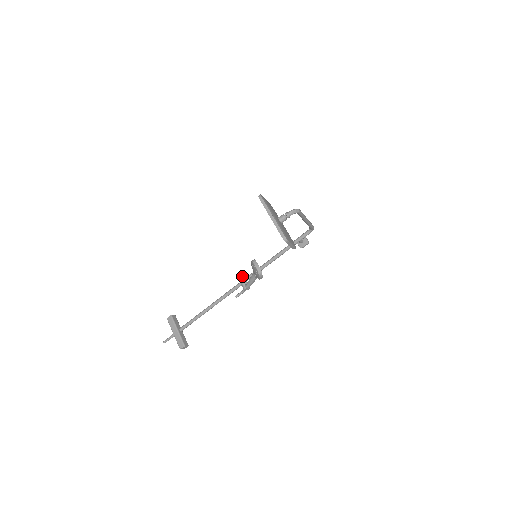
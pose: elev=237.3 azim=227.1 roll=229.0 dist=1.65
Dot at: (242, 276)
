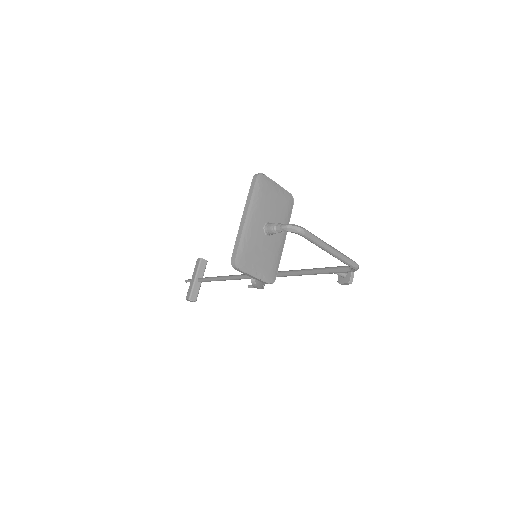
Dot at: occluded
